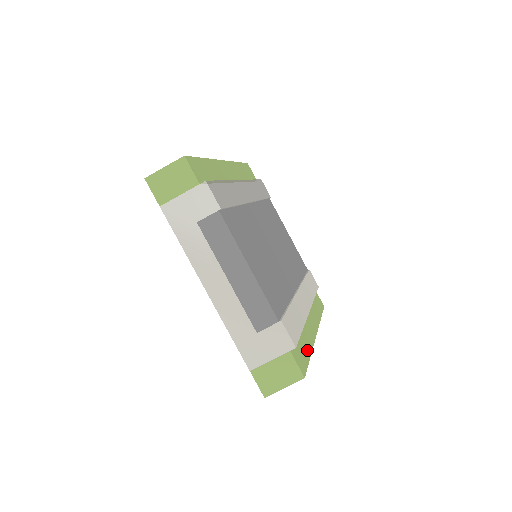
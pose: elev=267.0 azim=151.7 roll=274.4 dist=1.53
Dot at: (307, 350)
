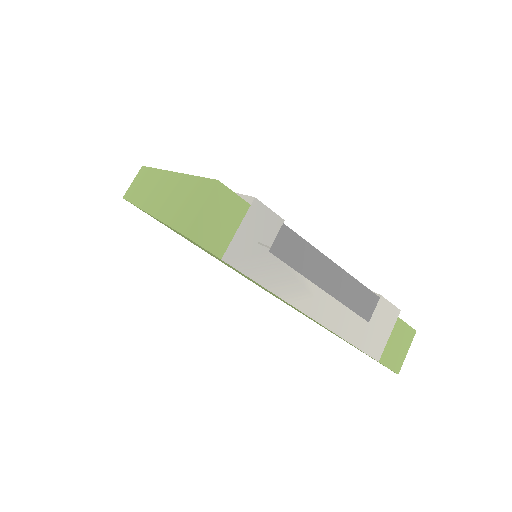
Dot at: occluded
